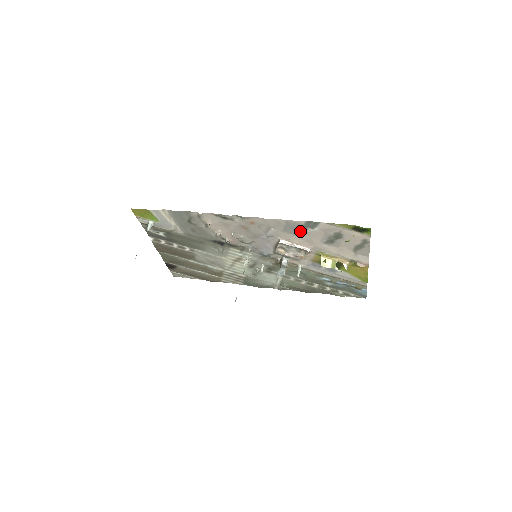
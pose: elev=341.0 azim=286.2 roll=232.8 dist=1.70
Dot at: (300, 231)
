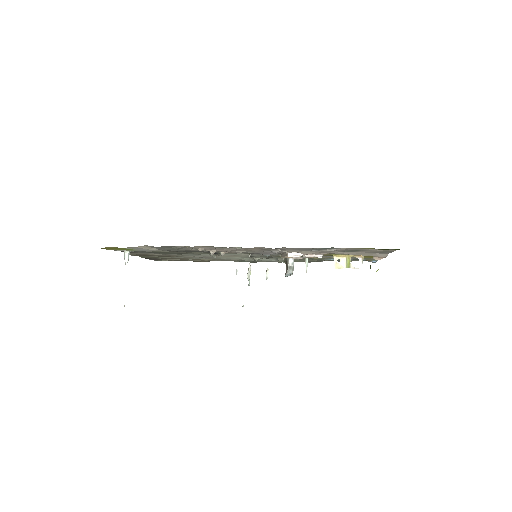
Dot at: occluded
